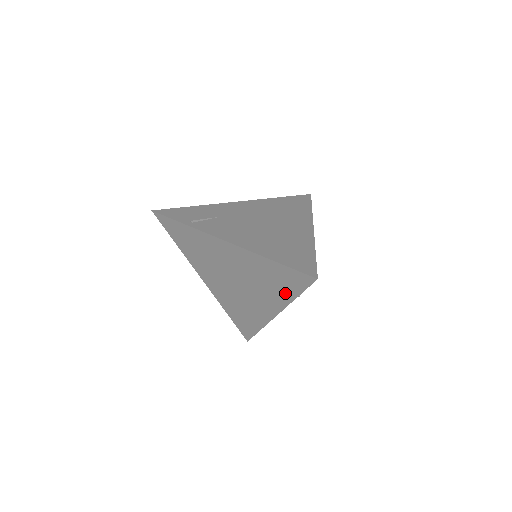
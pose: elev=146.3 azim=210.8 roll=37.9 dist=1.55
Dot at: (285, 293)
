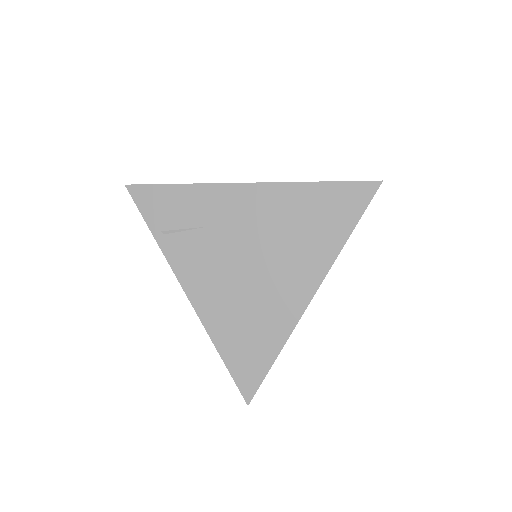
Dot at: occluded
